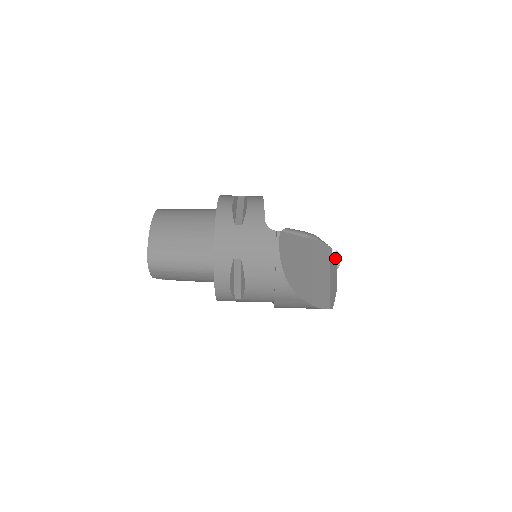
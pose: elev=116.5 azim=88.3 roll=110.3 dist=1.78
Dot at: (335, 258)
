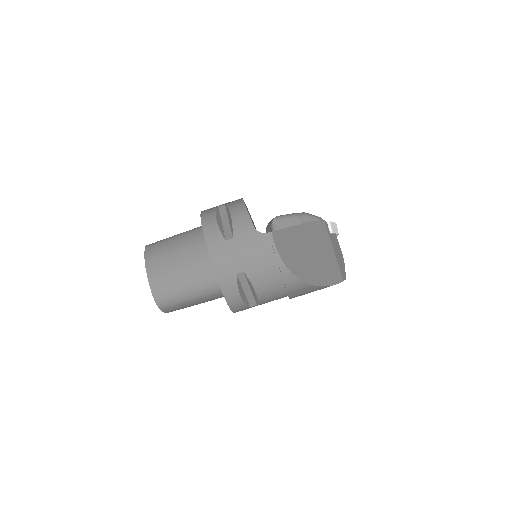
Dot at: (332, 230)
